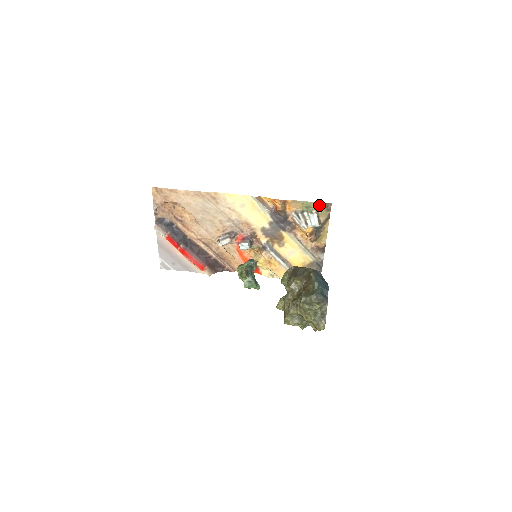
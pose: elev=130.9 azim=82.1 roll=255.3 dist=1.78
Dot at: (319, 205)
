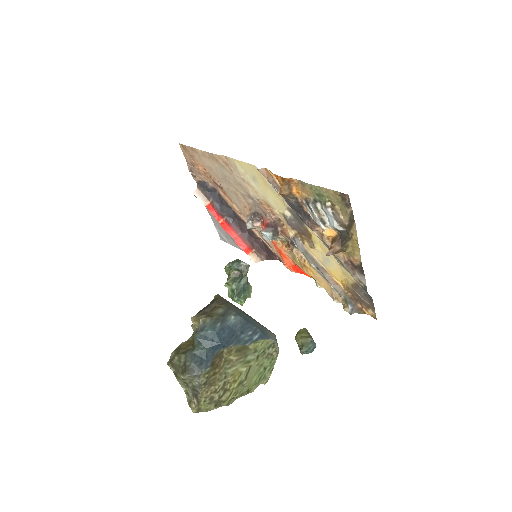
Dot at: (333, 194)
